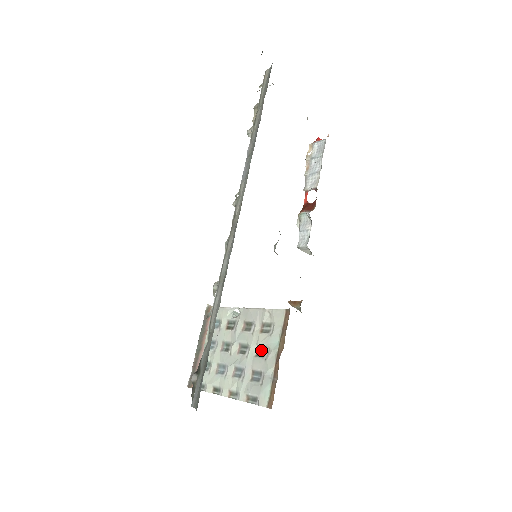
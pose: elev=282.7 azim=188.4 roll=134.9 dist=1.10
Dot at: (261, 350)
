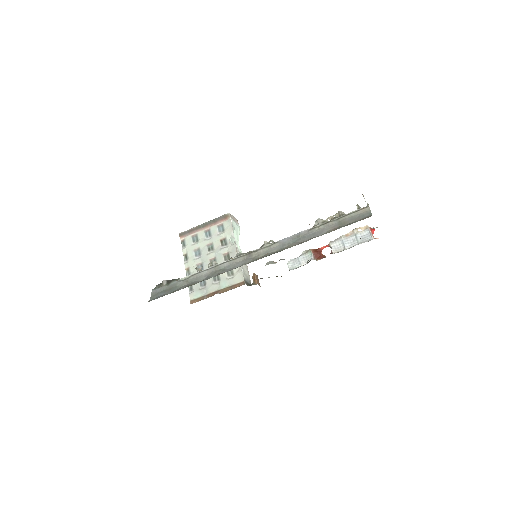
Dot at: (217, 276)
